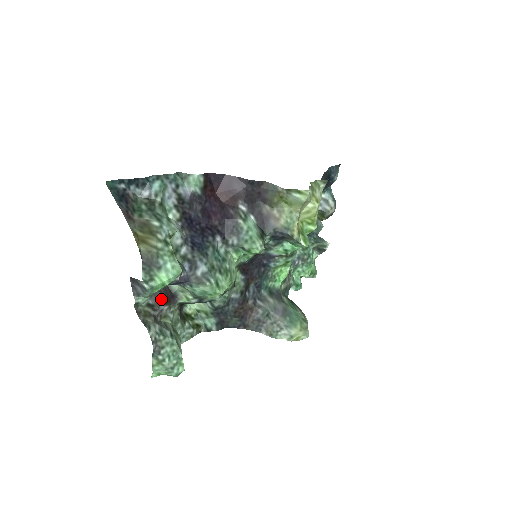
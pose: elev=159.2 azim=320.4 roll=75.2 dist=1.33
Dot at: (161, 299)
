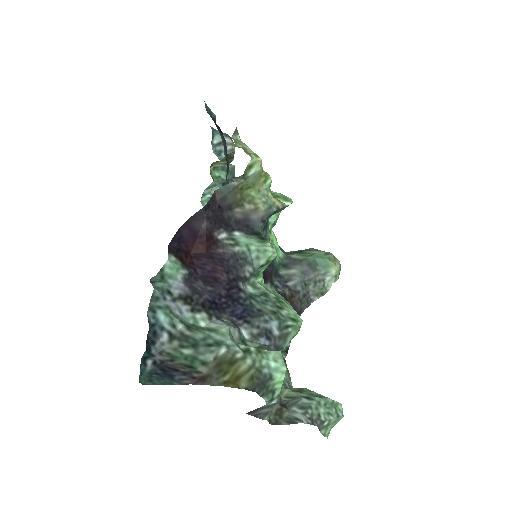
Dot at: occluded
